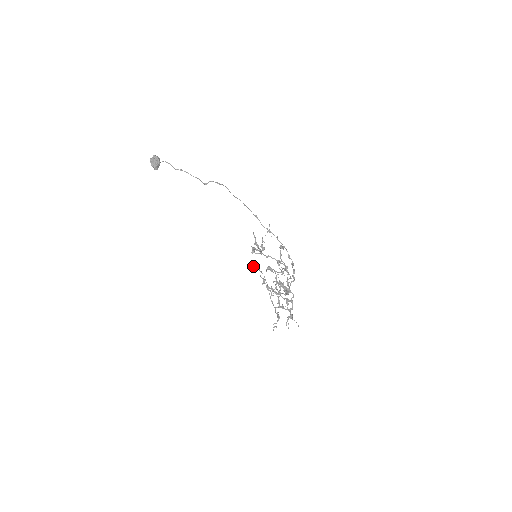
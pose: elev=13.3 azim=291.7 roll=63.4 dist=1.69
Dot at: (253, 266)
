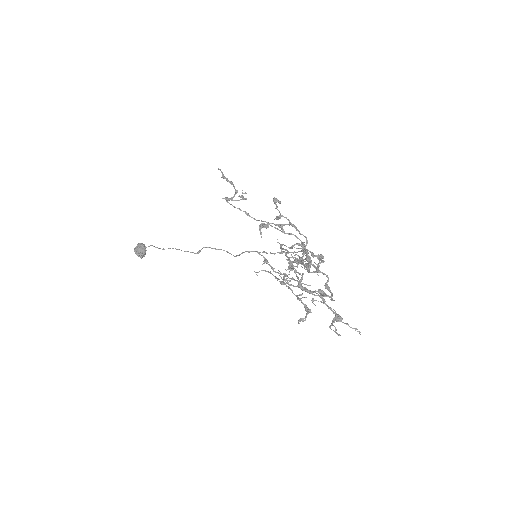
Dot at: (255, 272)
